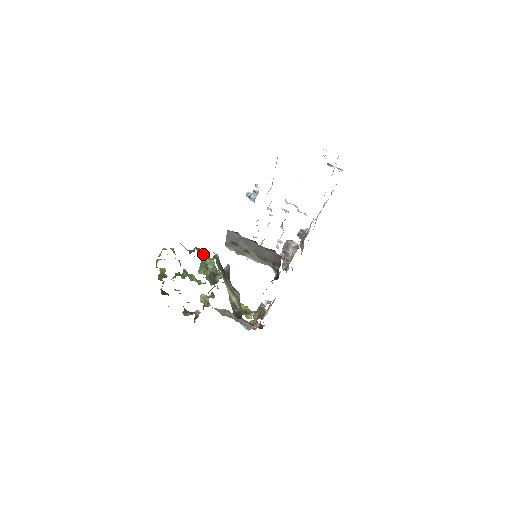
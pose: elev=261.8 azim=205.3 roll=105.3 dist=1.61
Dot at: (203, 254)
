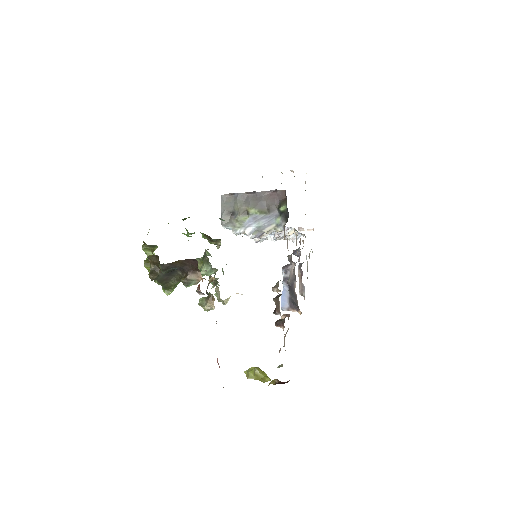
Dot at: occluded
